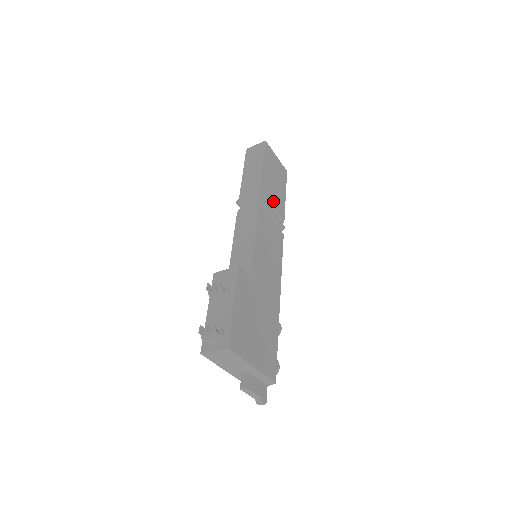
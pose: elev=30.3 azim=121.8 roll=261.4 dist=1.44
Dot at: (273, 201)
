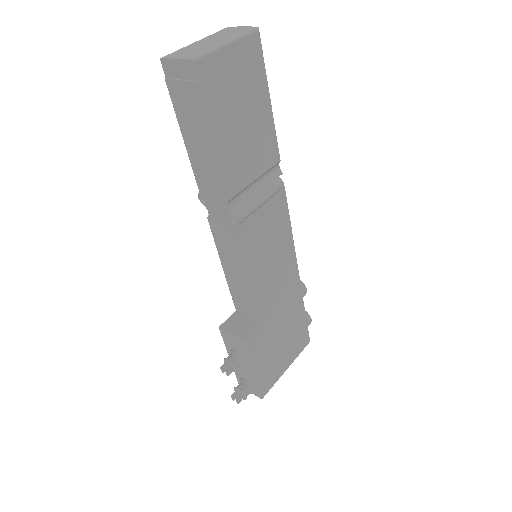
Dot at: (254, 170)
